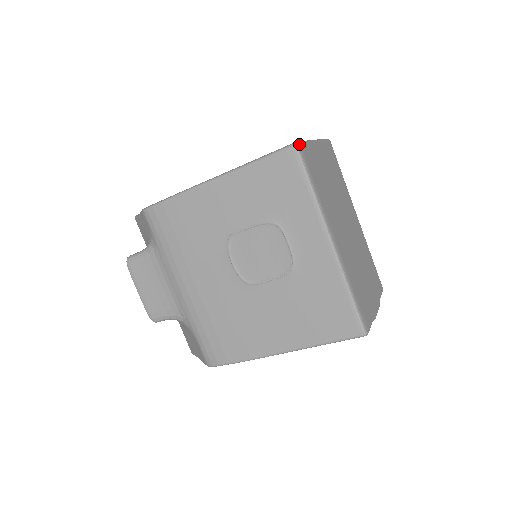
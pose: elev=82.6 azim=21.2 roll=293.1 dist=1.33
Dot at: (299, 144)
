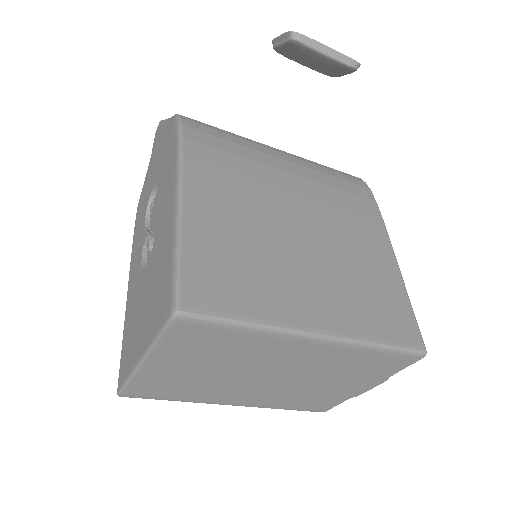
Dot at: (121, 395)
